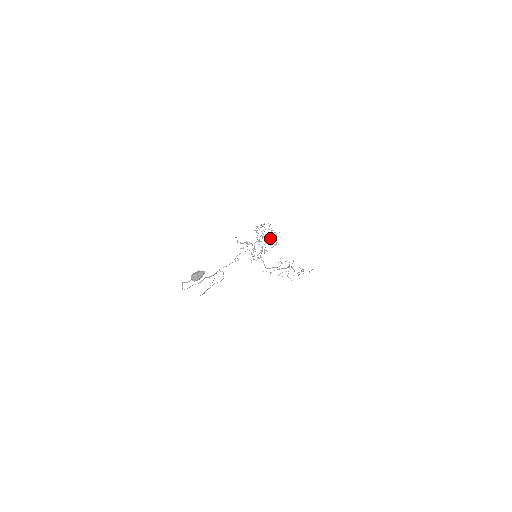
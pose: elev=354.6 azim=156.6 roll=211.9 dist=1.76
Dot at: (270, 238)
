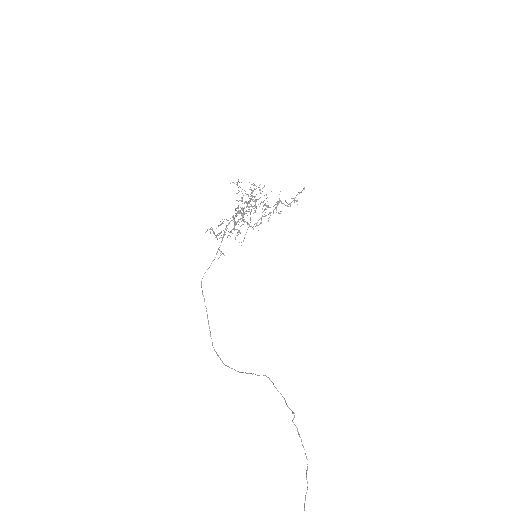
Dot at: (255, 201)
